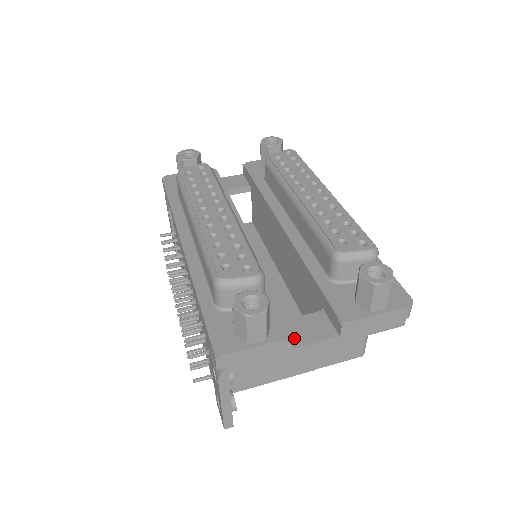
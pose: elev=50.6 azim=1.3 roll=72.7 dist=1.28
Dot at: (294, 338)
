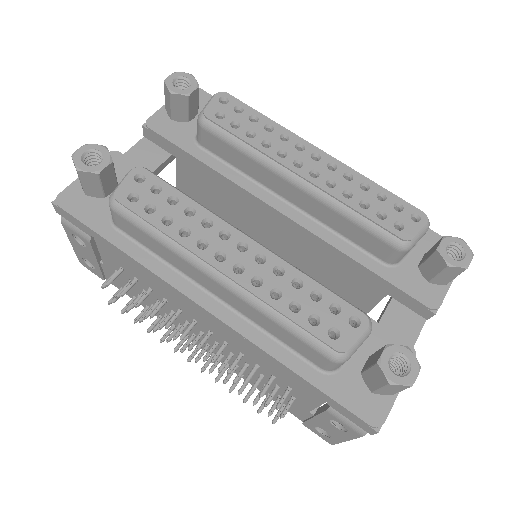
Dot at: occluded
